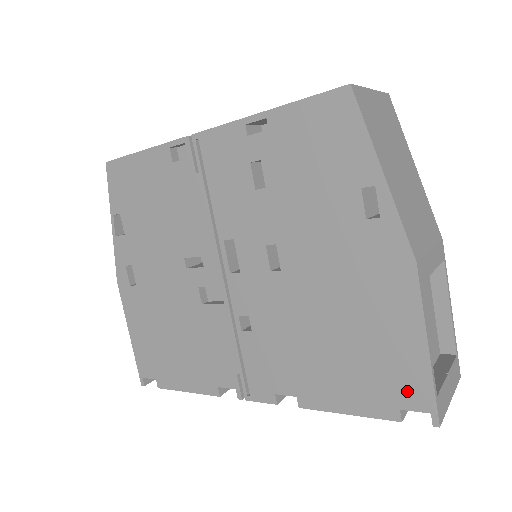
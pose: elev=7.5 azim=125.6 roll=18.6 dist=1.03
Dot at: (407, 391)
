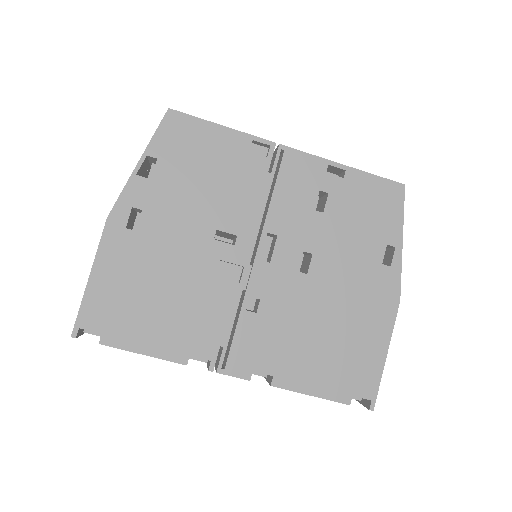
Dot at: (363, 383)
